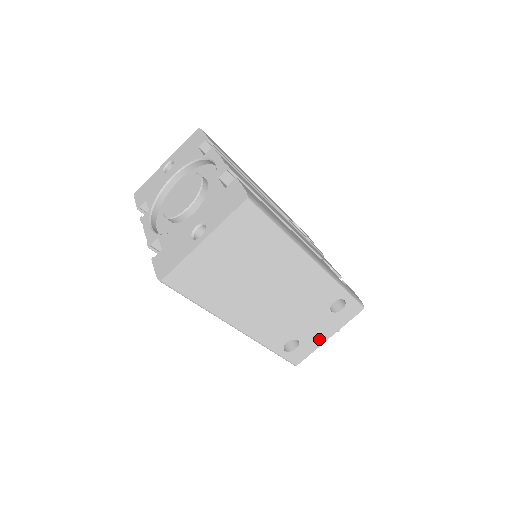
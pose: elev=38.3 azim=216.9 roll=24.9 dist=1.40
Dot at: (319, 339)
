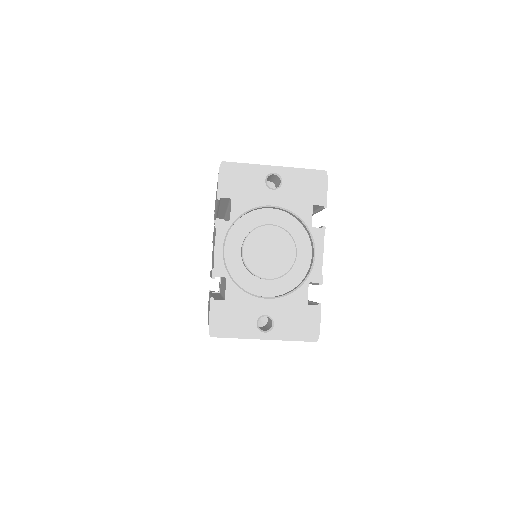
Dot at: occluded
